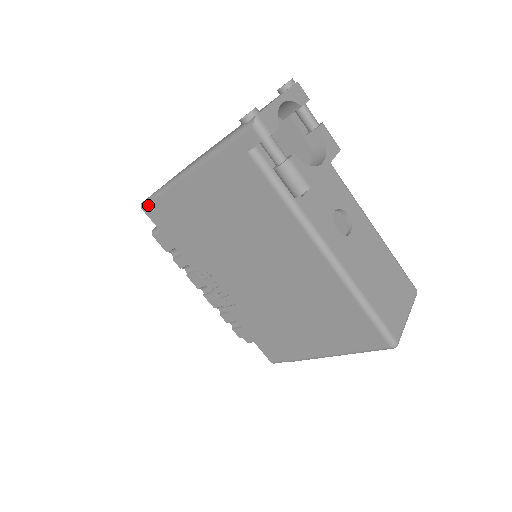
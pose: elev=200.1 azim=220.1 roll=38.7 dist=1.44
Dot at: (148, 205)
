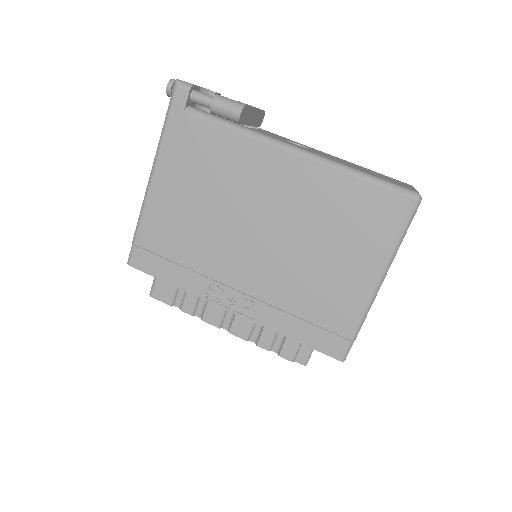
Dot at: (133, 254)
